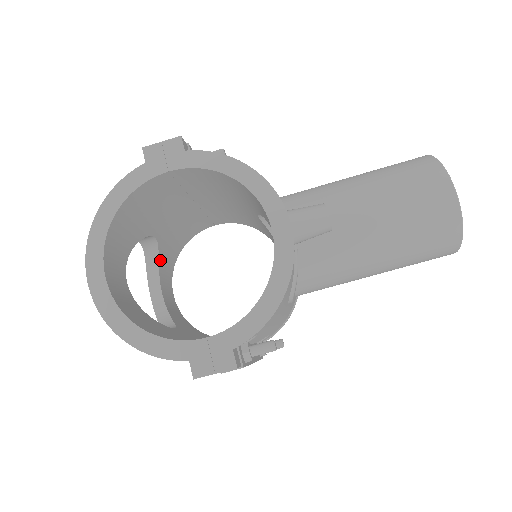
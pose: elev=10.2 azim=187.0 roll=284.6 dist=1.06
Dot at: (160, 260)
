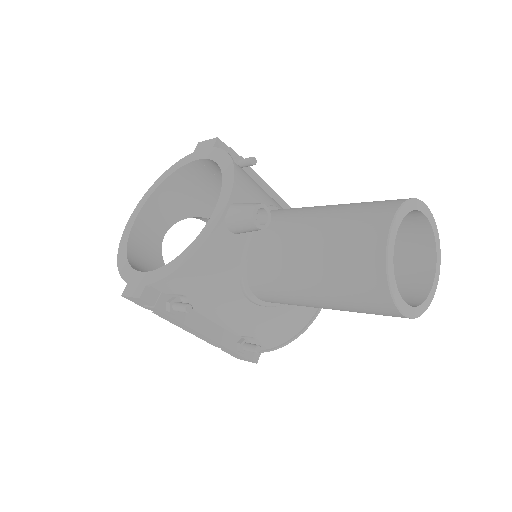
Dot at: occluded
